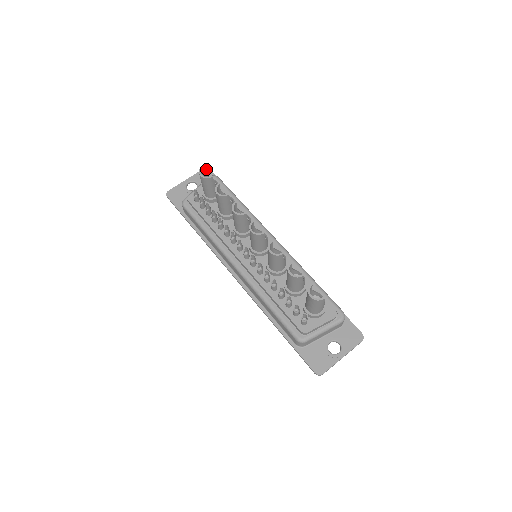
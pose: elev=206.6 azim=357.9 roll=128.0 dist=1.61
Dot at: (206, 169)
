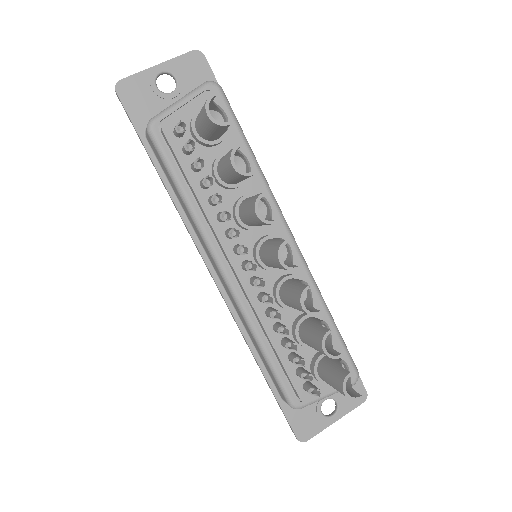
Dot at: (198, 53)
